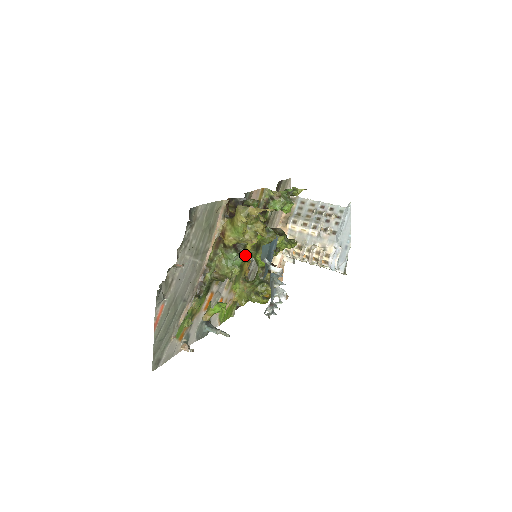
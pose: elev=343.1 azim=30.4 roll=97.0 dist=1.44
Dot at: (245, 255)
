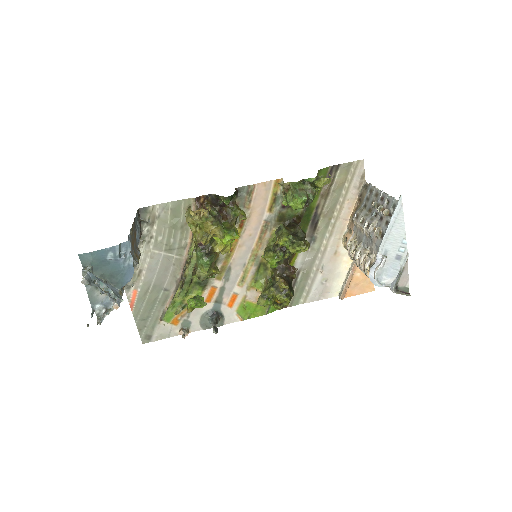
Dot at: occluded
